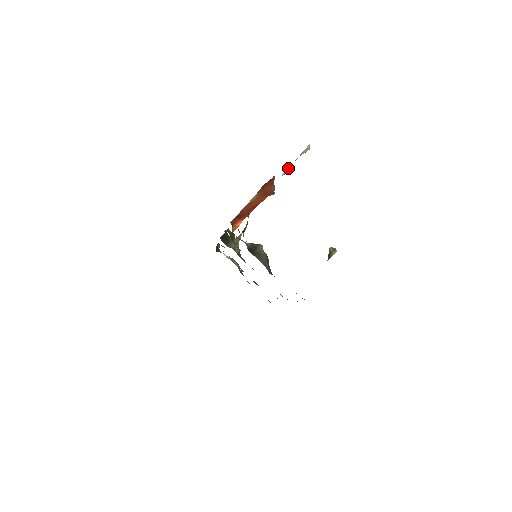
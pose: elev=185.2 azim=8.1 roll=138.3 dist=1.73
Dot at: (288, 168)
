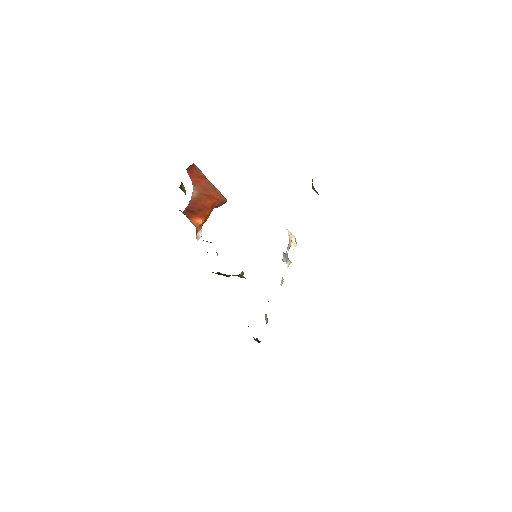
Dot at: (285, 255)
